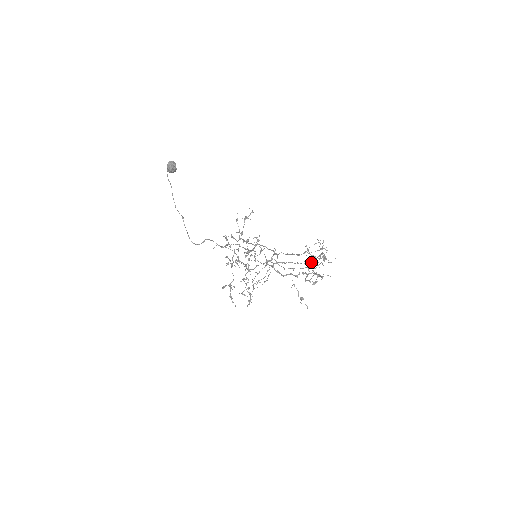
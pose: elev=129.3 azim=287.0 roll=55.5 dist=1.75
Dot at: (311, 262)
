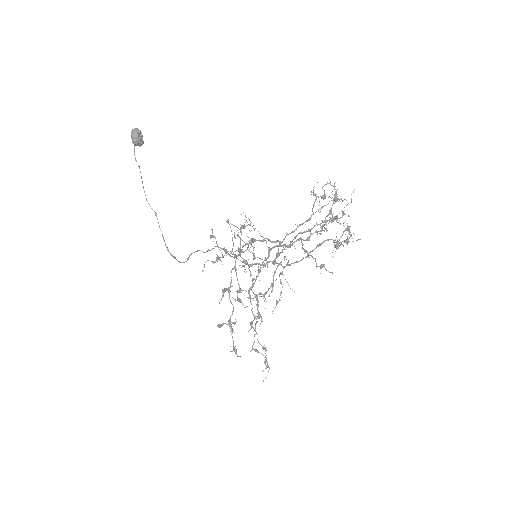
Dot at: (325, 217)
